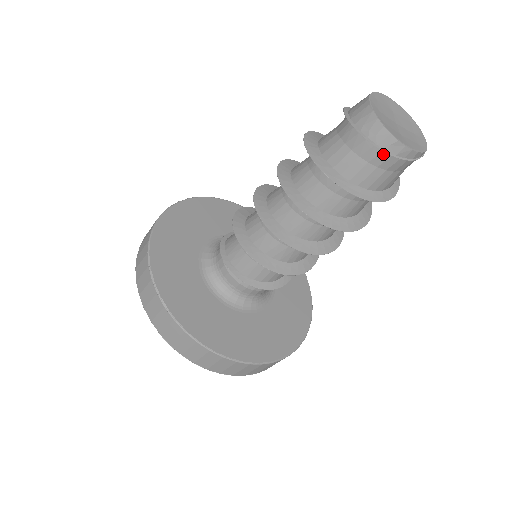
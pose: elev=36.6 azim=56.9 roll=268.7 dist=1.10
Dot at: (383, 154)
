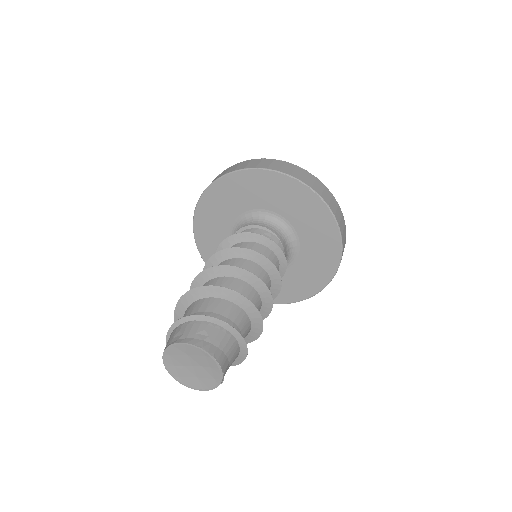
Dot at: occluded
